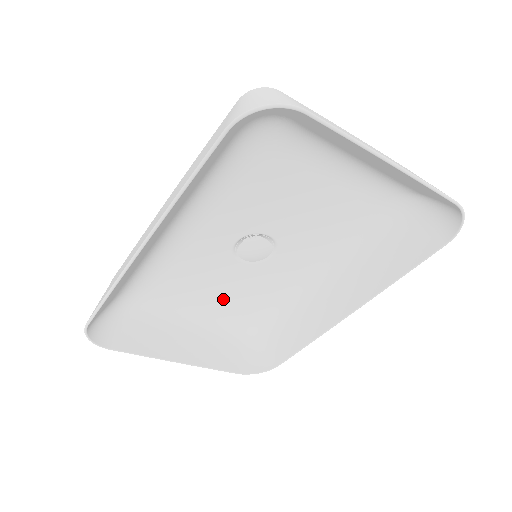
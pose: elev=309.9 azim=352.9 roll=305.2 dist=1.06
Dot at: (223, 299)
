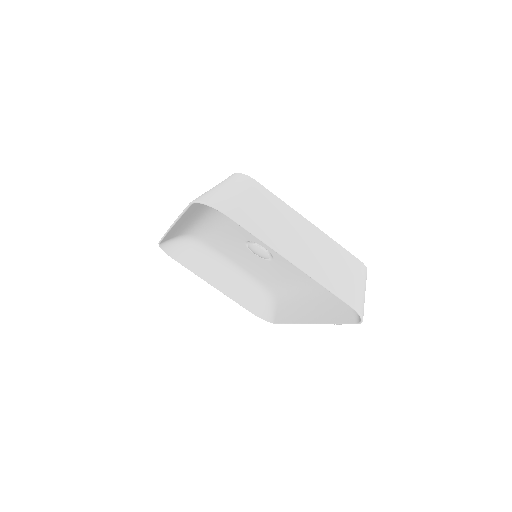
Dot at: (248, 265)
